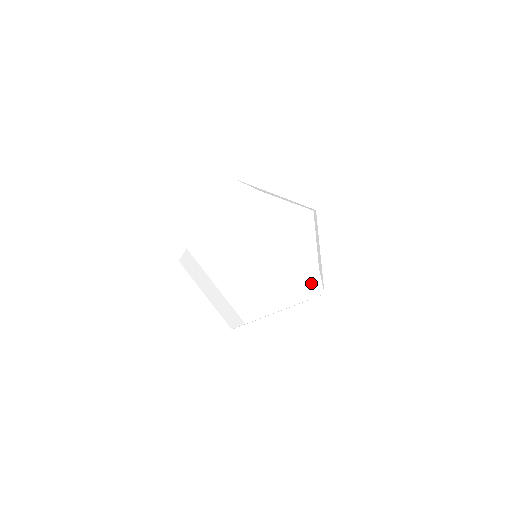
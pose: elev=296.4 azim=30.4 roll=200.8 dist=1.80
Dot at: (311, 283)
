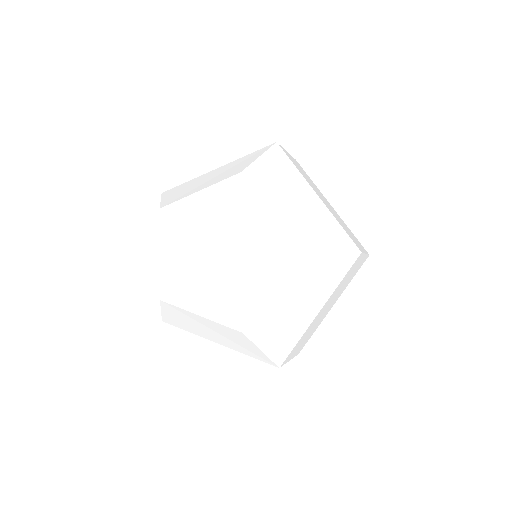
Dot at: (315, 268)
